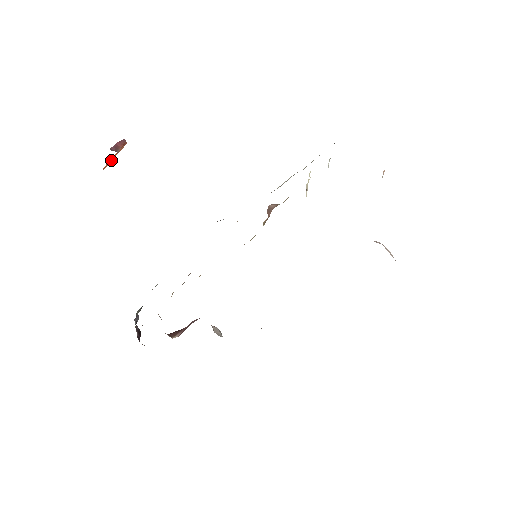
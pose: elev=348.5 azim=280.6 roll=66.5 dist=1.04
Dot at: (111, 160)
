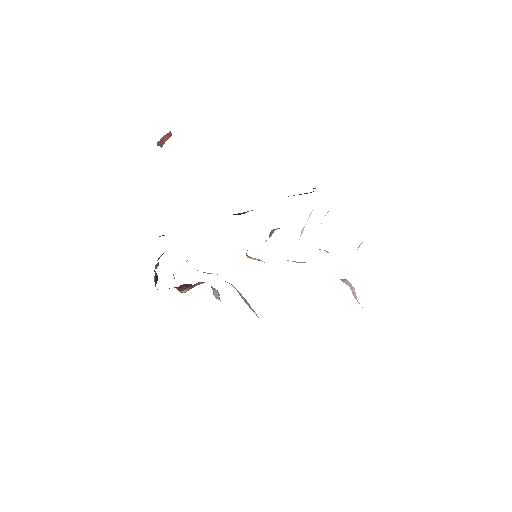
Dot at: occluded
